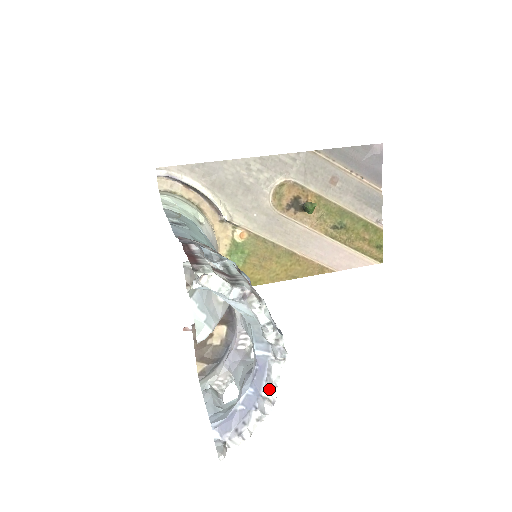
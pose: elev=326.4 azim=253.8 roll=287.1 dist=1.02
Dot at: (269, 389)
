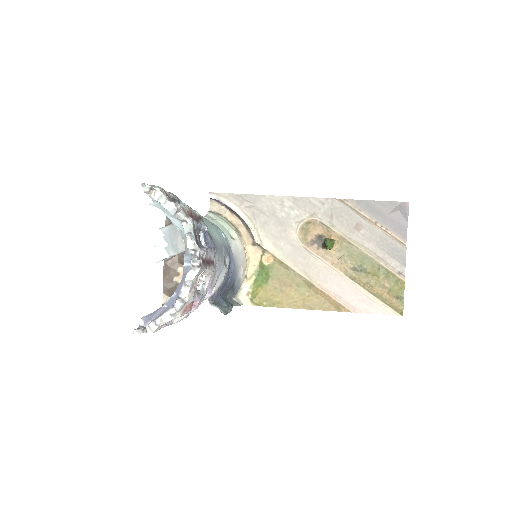
Dot at: (183, 289)
